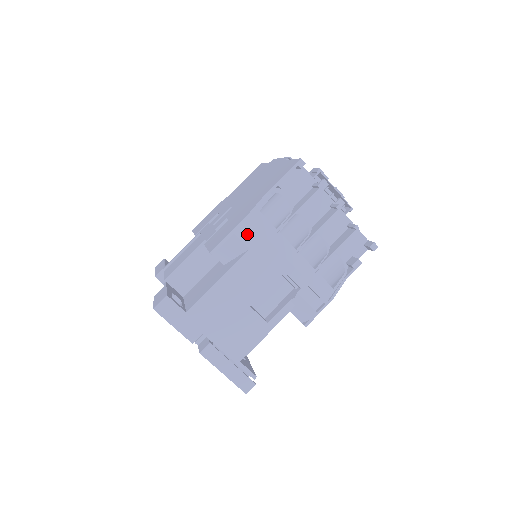
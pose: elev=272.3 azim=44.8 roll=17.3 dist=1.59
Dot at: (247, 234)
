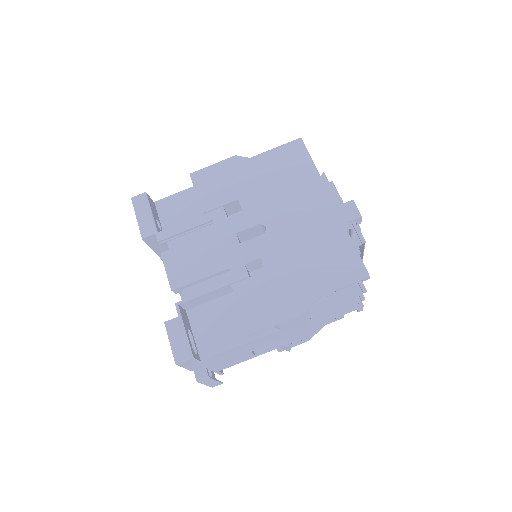
Dot at: (287, 324)
